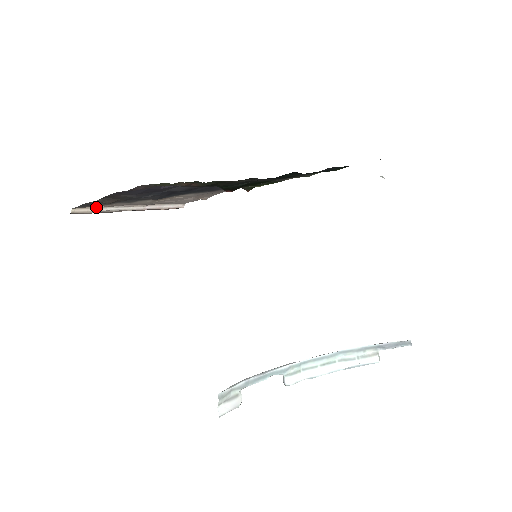
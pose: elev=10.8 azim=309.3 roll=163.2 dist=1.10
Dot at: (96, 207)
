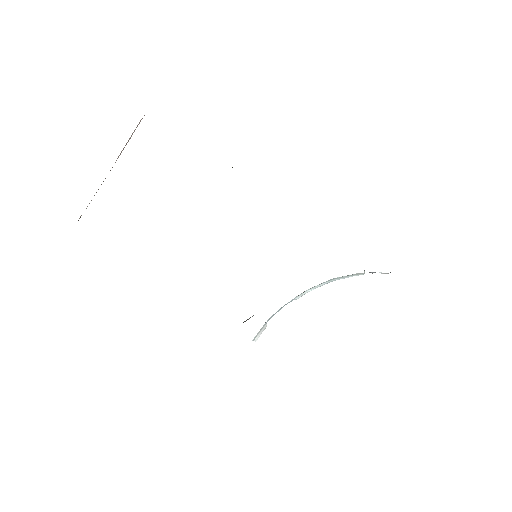
Dot at: (80, 216)
